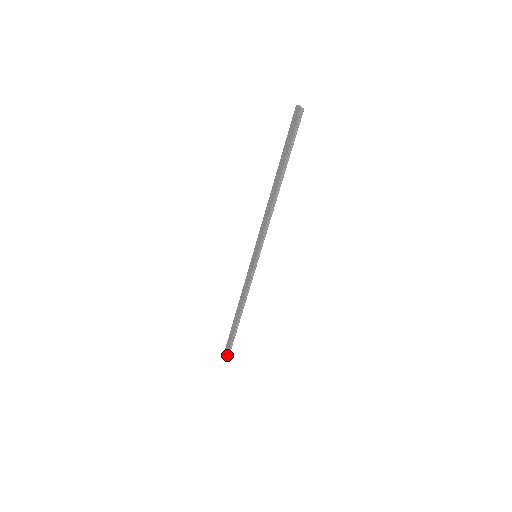
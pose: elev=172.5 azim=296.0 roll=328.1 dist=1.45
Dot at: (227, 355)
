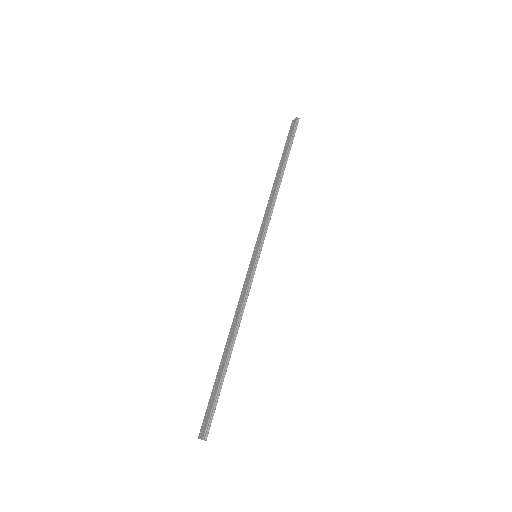
Dot at: (204, 432)
